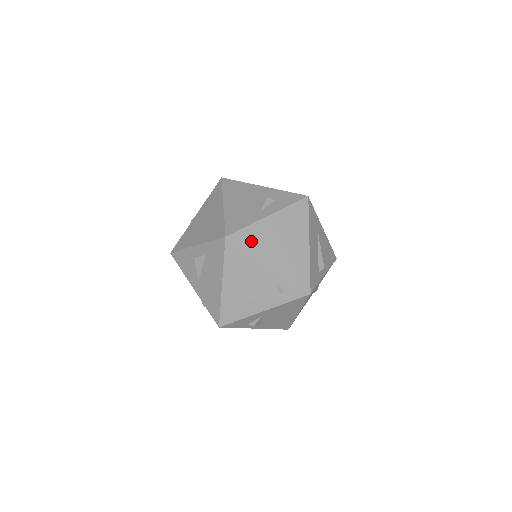
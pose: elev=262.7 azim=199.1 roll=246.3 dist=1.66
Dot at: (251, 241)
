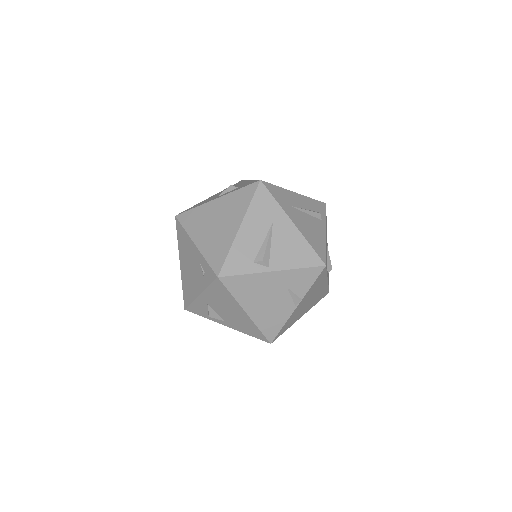
Dot at: (191, 221)
